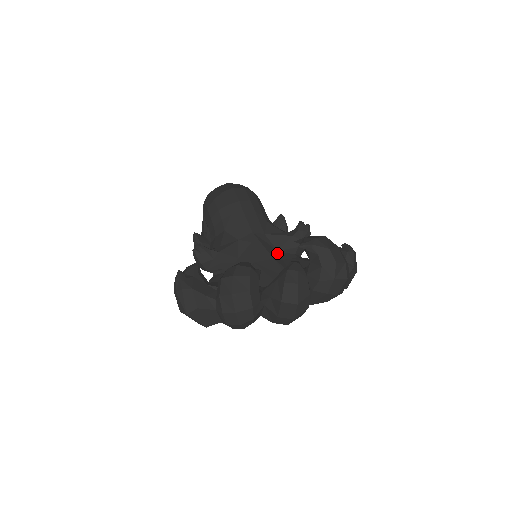
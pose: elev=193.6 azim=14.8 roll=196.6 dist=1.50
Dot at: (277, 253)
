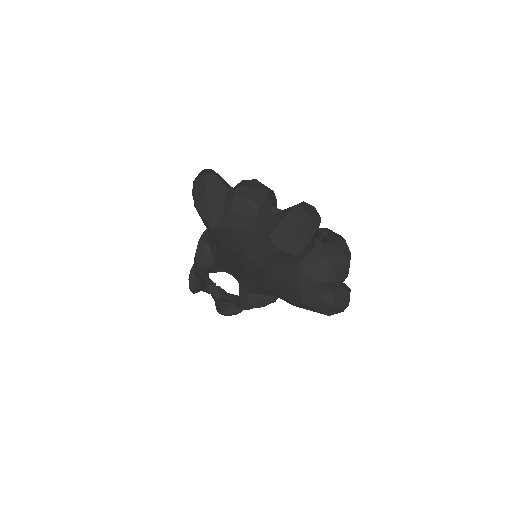
Dot at: occluded
